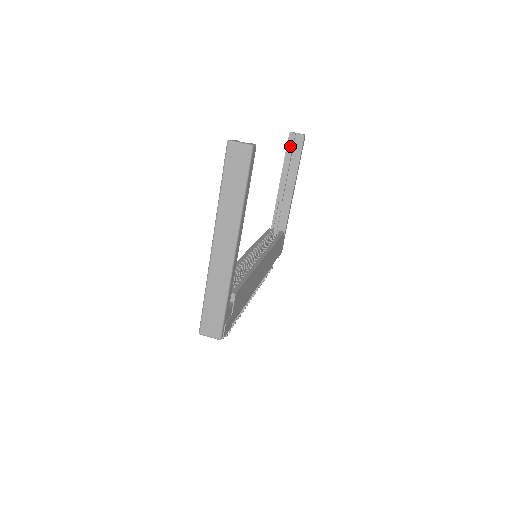
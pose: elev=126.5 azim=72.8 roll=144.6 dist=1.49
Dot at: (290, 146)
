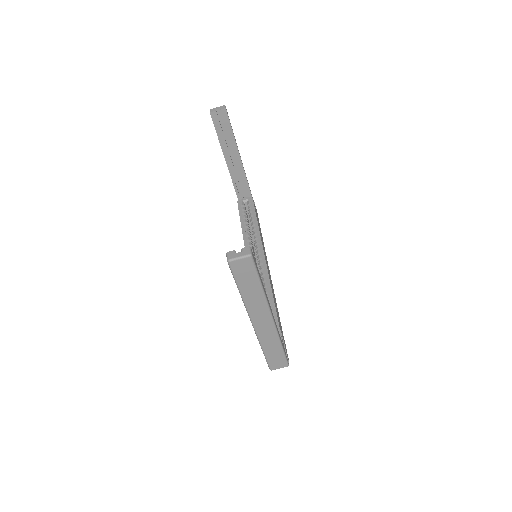
Dot at: (217, 124)
